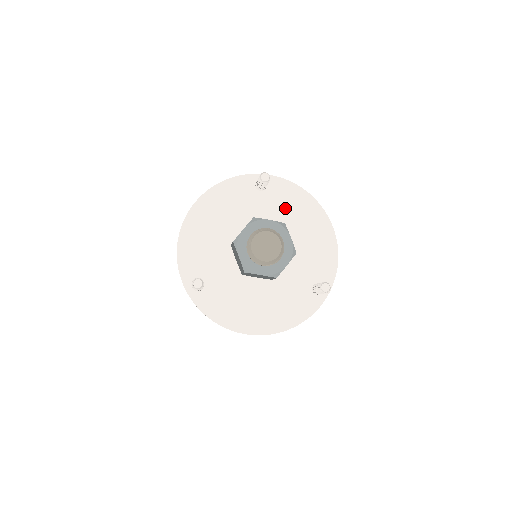
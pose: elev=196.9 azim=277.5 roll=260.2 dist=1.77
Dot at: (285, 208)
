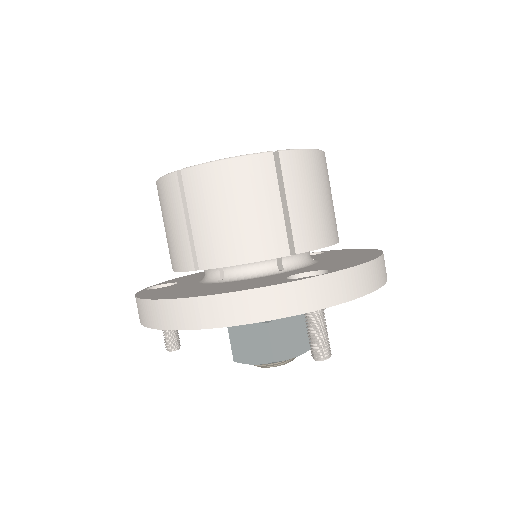
Dot at: occluded
